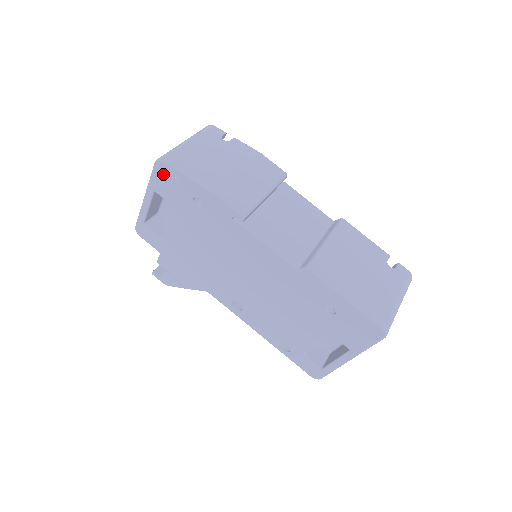
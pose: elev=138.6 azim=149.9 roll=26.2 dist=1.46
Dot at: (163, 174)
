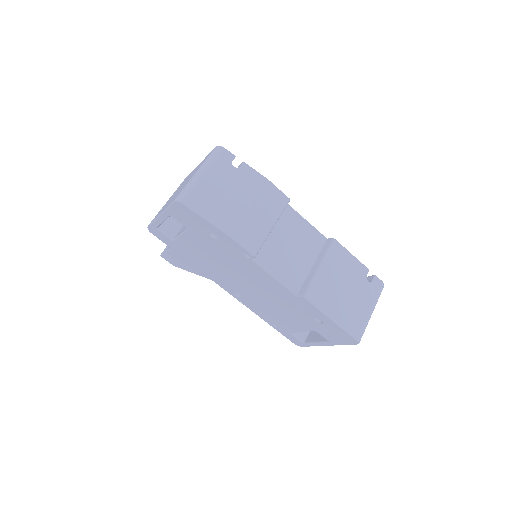
Dot at: (181, 210)
